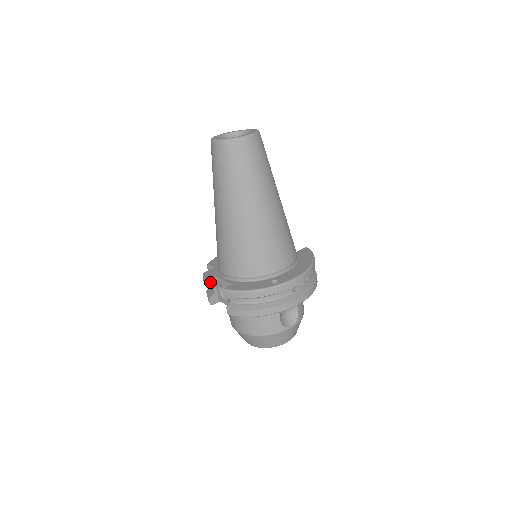
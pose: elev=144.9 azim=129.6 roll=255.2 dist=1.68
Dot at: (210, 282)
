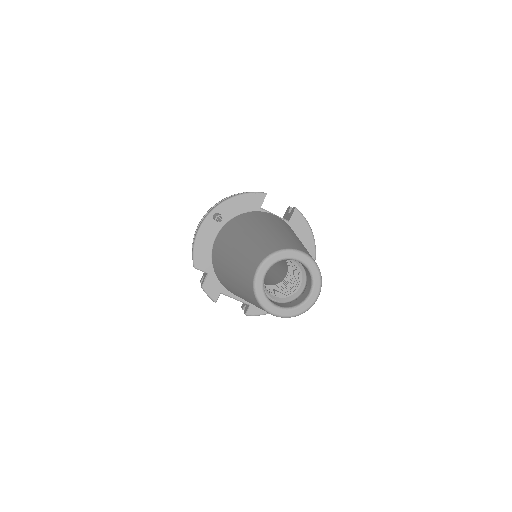
Dot at: (218, 297)
